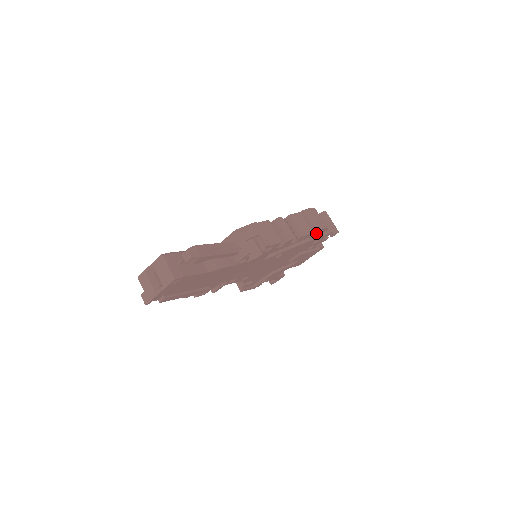
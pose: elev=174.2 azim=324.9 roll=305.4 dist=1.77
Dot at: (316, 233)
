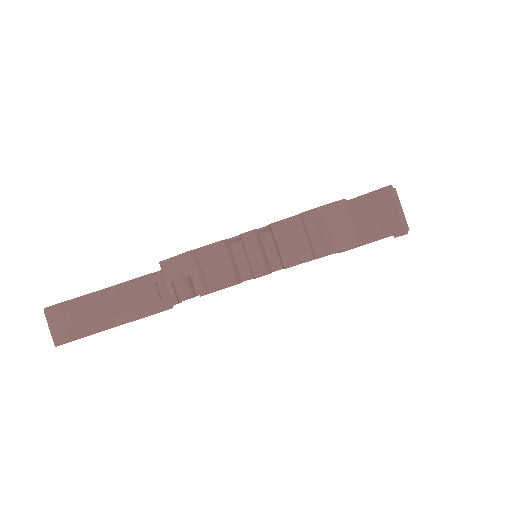
Dot at: occluded
